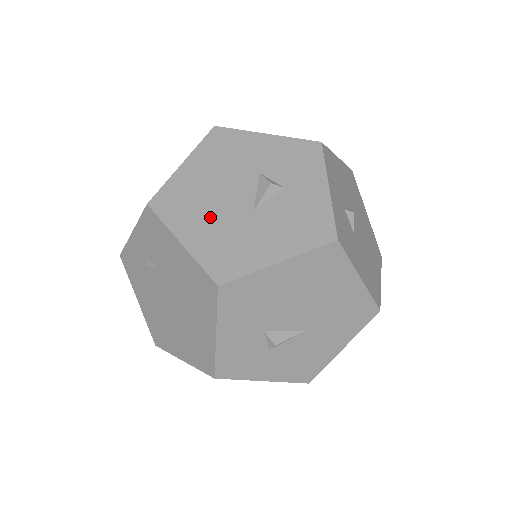
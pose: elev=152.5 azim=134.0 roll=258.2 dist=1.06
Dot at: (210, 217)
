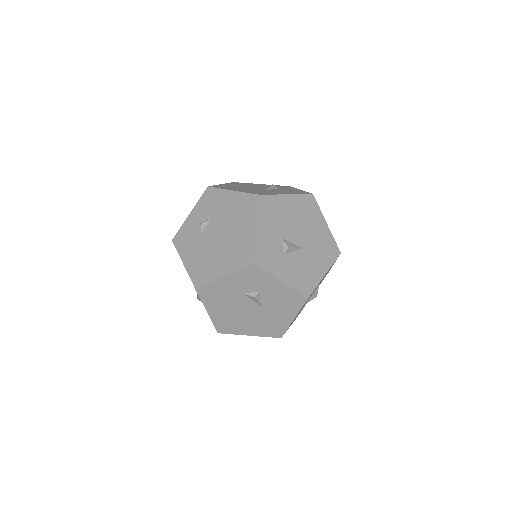
Dot at: (244, 189)
